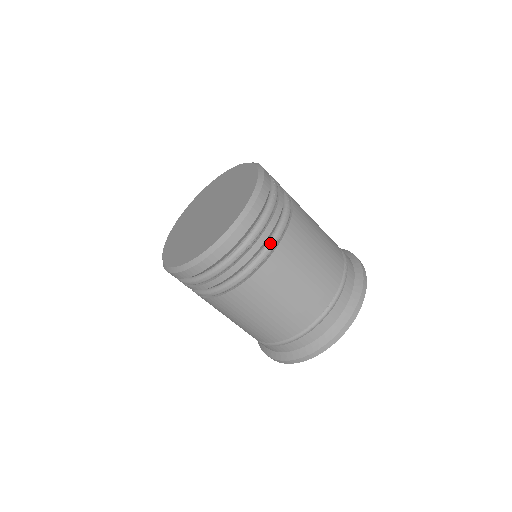
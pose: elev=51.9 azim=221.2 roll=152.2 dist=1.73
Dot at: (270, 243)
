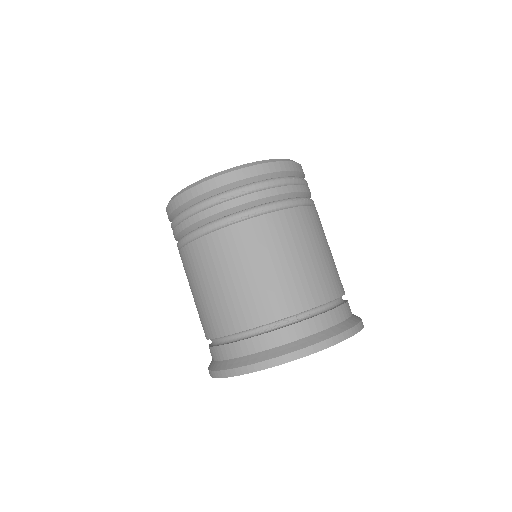
Dot at: (260, 206)
